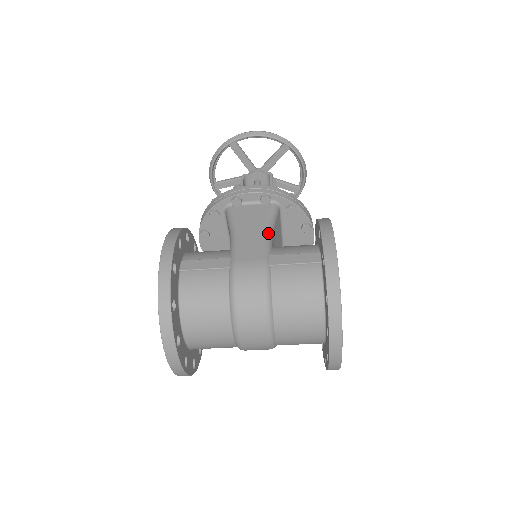
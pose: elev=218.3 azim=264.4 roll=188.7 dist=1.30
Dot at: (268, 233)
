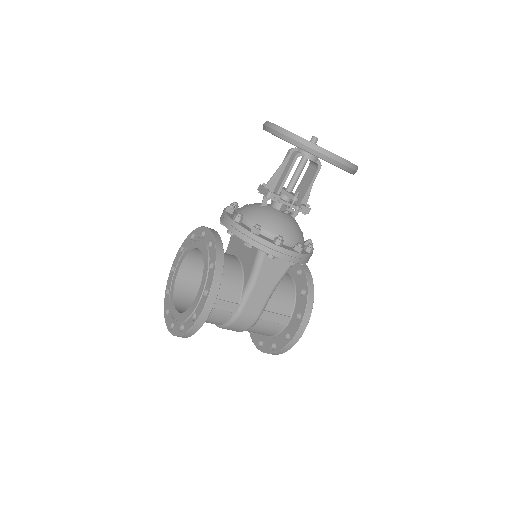
Dot at: occluded
